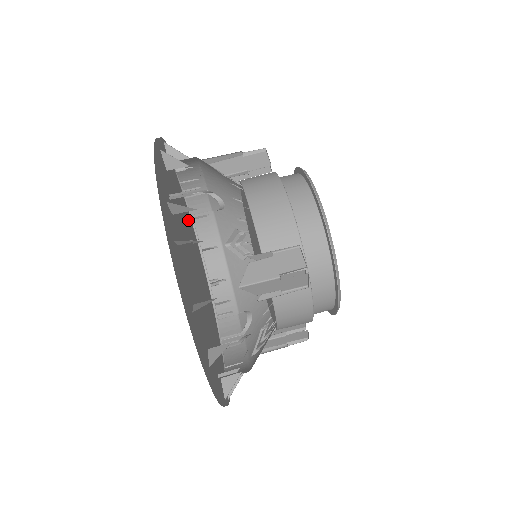
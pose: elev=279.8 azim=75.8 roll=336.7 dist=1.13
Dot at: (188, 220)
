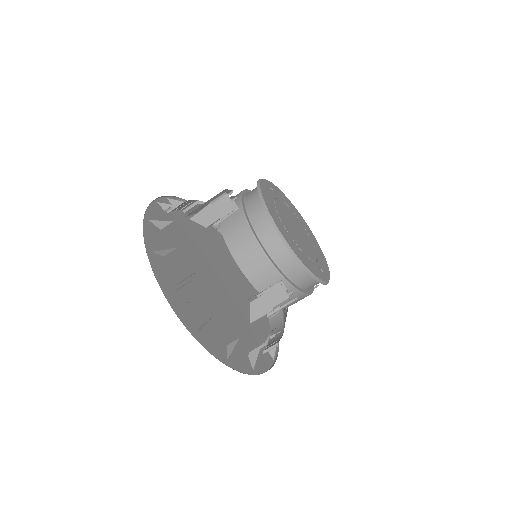
Dot at: (195, 222)
